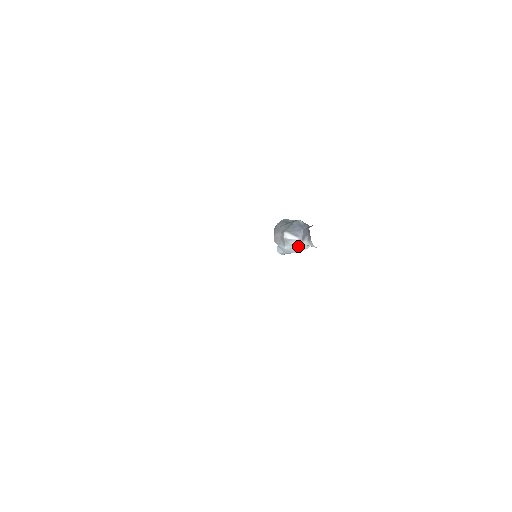
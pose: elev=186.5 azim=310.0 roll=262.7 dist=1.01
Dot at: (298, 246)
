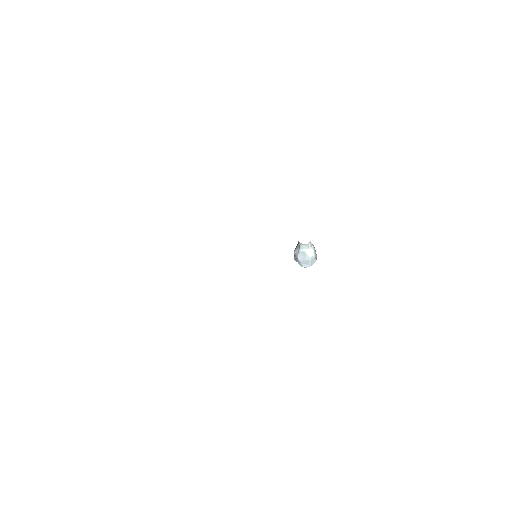
Dot at: (302, 253)
